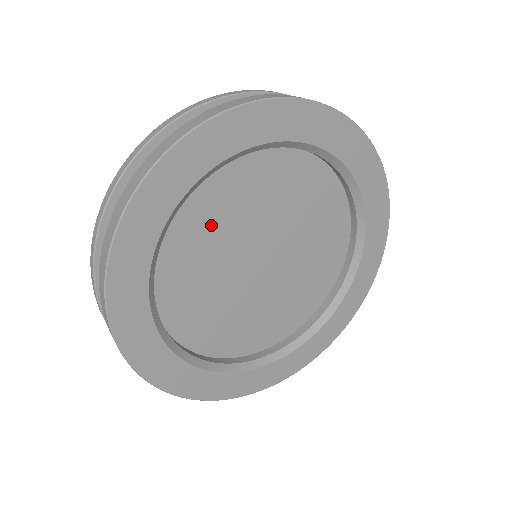
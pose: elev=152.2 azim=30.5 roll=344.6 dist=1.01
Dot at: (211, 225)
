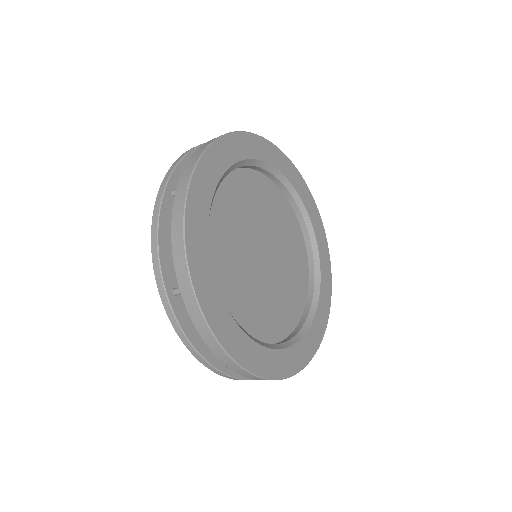
Dot at: (238, 205)
